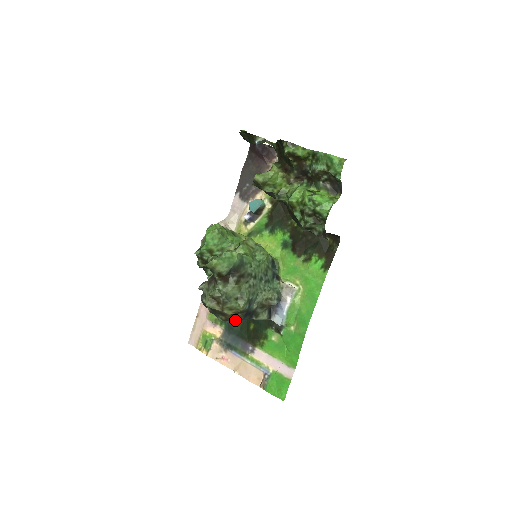
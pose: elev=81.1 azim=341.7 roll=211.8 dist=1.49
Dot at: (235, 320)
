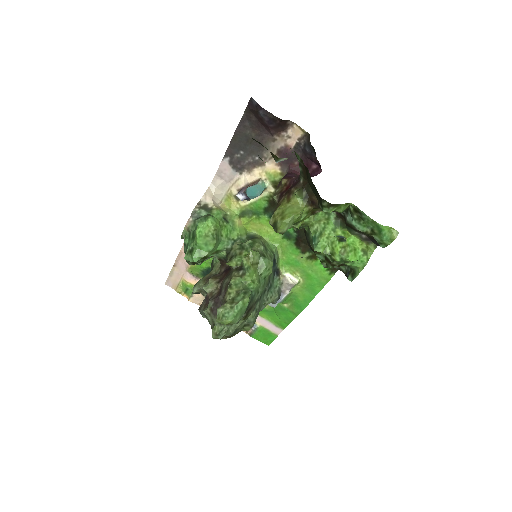
Dot at: occluded
